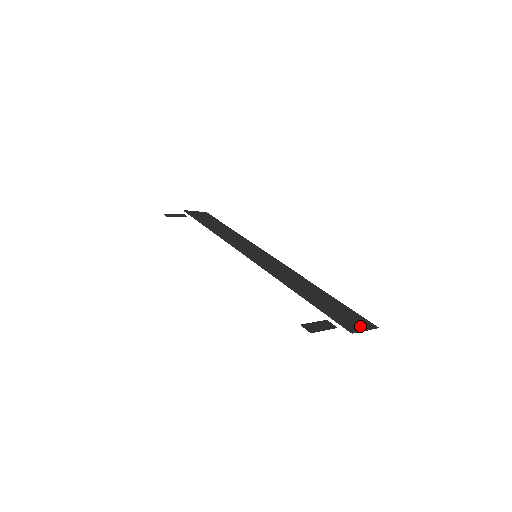
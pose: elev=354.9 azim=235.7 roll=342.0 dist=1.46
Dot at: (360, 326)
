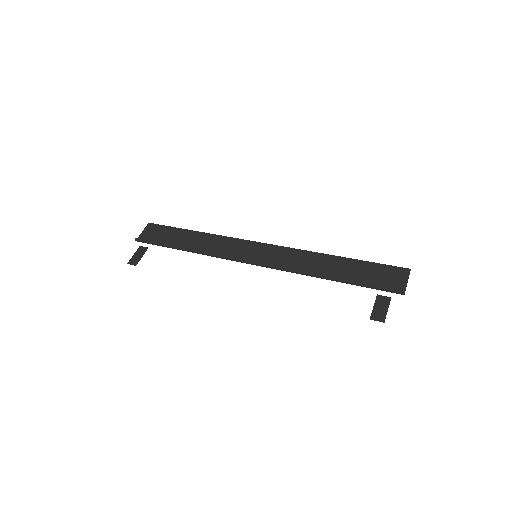
Dot at: (400, 280)
